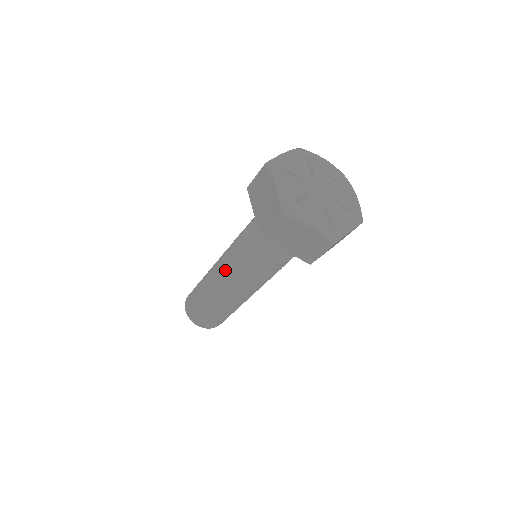
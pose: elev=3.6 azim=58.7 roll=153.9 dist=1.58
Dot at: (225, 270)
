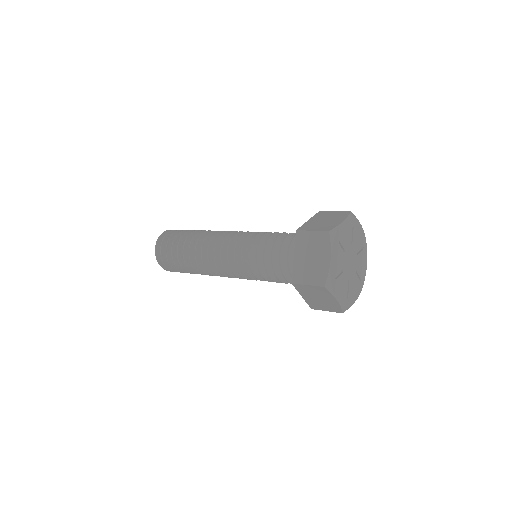
Dot at: (224, 256)
